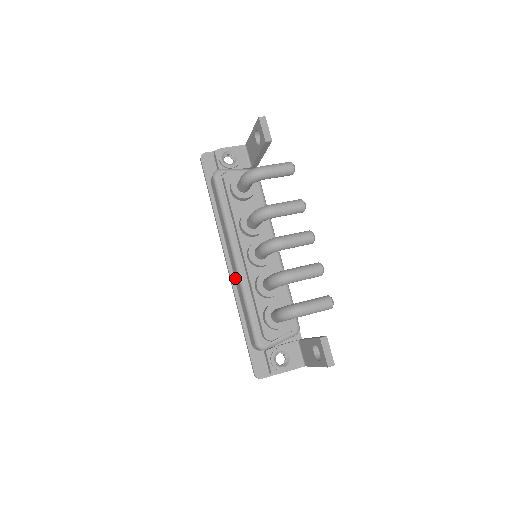
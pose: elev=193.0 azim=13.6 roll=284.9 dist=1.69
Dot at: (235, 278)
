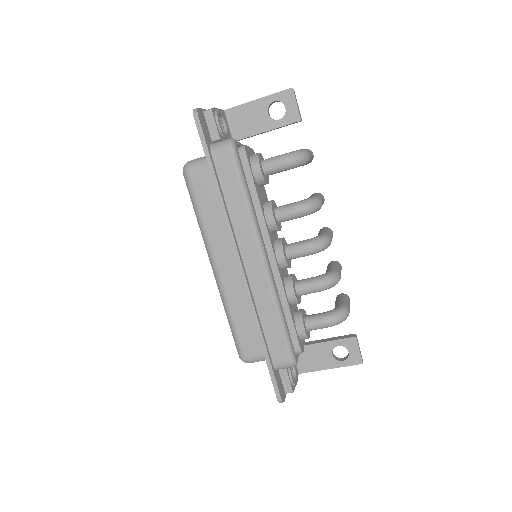
Dot at: (254, 286)
